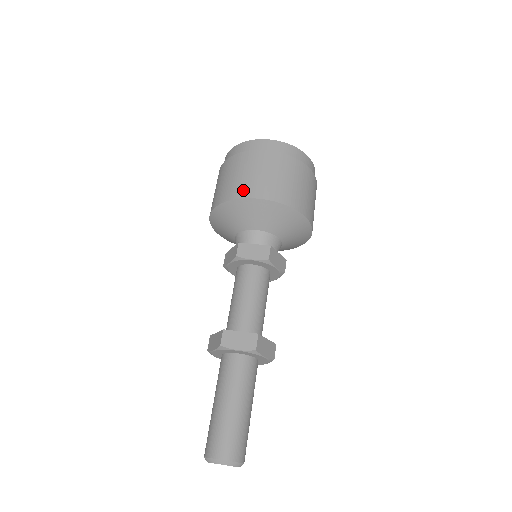
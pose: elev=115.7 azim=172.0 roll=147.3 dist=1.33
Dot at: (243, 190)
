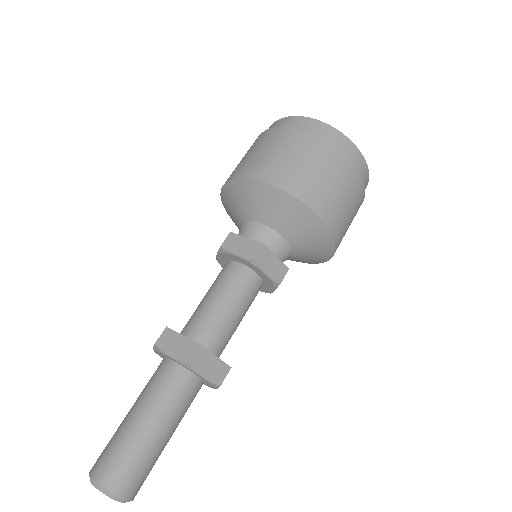
Dot at: (249, 169)
